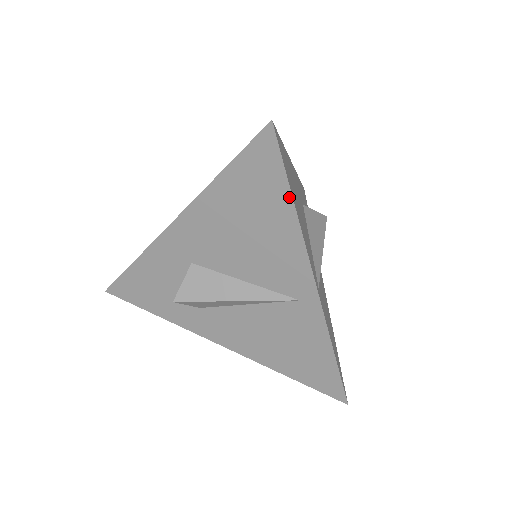
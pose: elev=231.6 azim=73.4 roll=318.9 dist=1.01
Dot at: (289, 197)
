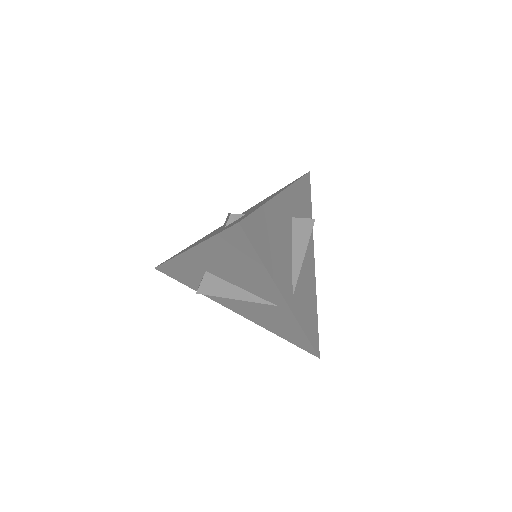
Dot at: (259, 259)
